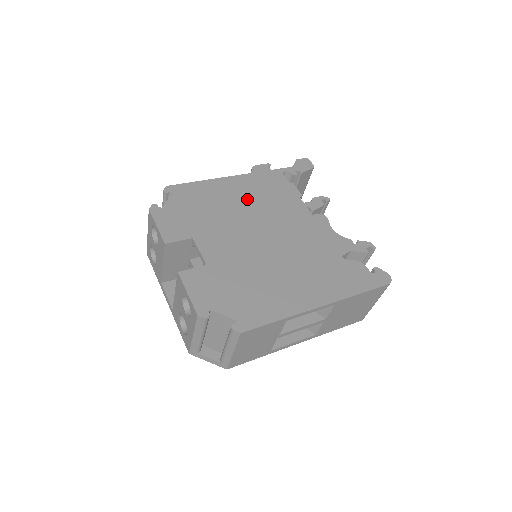
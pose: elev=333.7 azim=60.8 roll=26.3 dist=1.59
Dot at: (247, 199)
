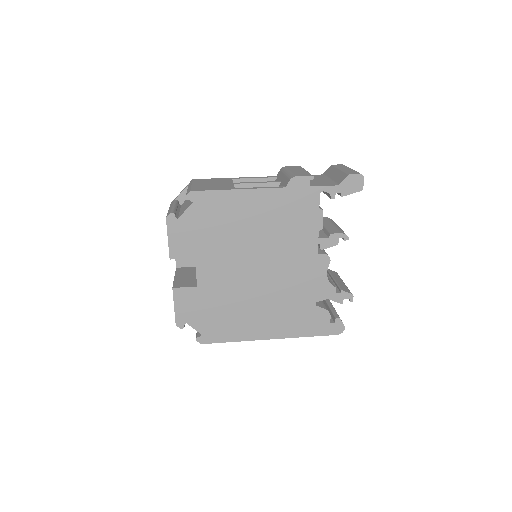
Dot at: (264, 223)
